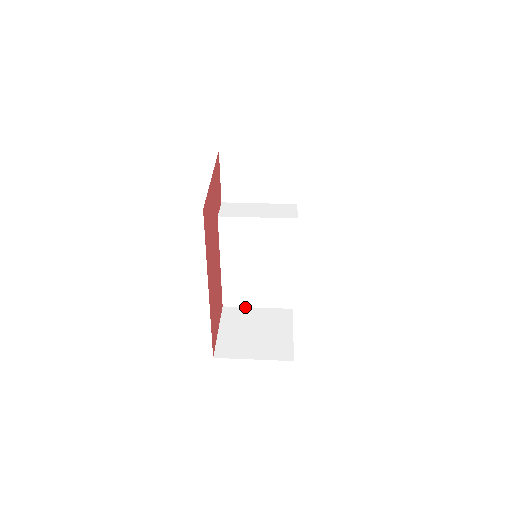
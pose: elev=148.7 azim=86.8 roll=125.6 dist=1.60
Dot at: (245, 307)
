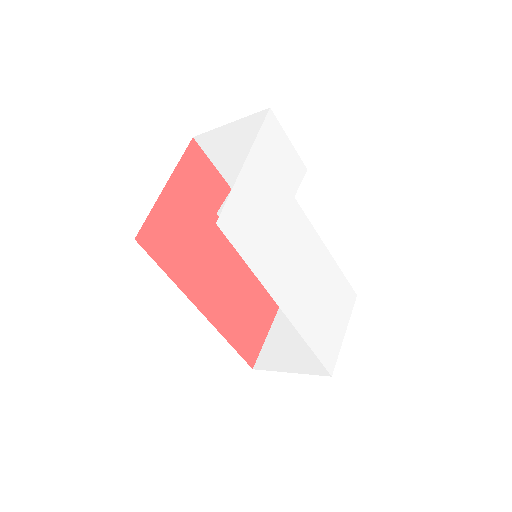
Dot at: occluded
